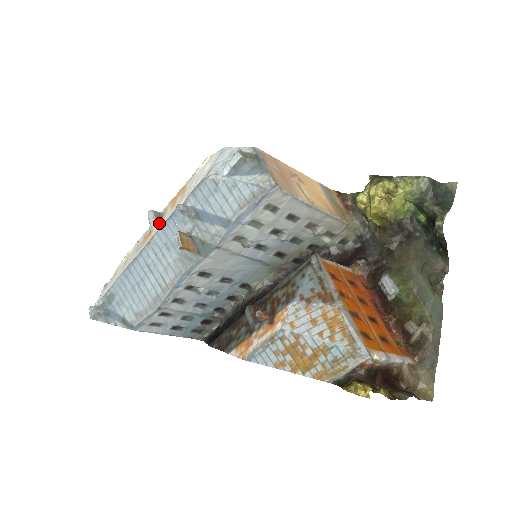
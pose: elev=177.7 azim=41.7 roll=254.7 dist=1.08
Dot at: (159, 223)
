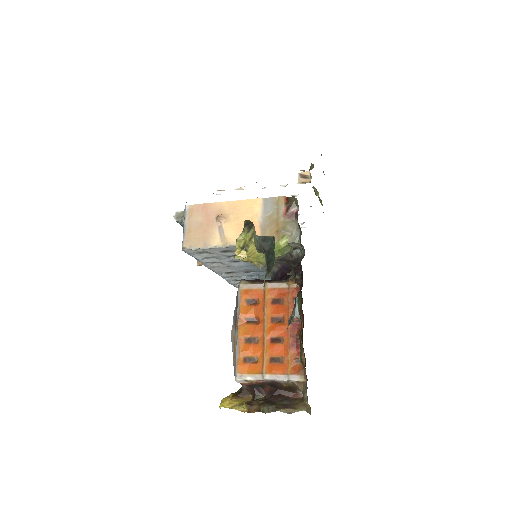
Dot at: occluded
